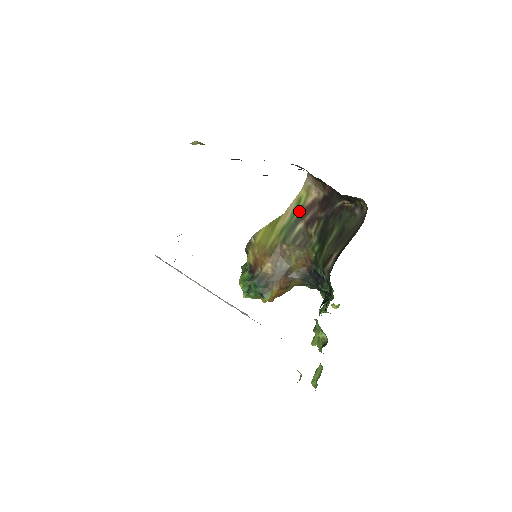
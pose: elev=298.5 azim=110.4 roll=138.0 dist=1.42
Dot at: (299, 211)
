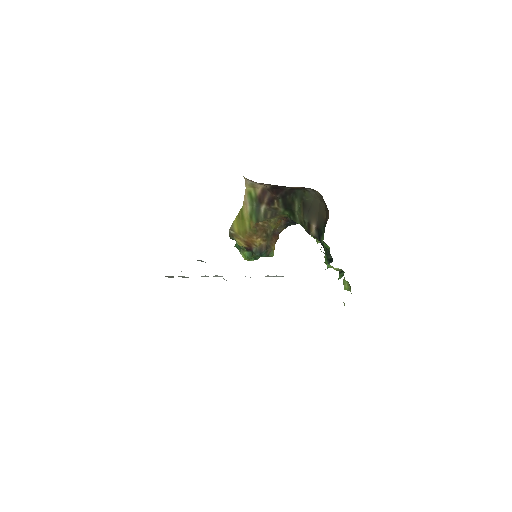
Dot at: (255, 200)
